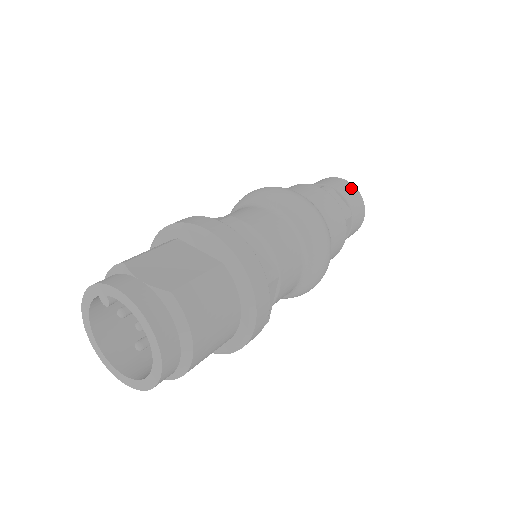
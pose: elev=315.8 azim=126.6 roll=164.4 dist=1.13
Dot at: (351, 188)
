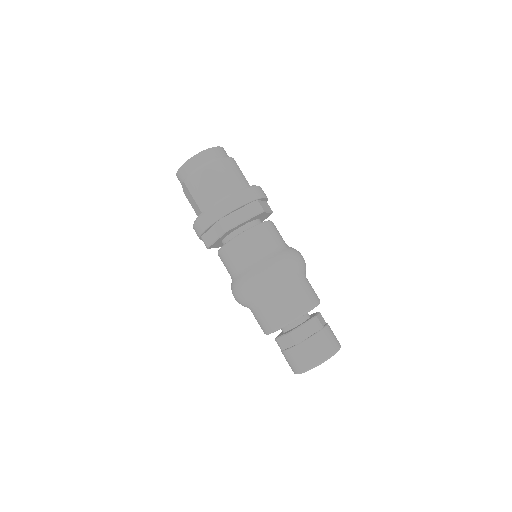
Dot at: (337, 340)
